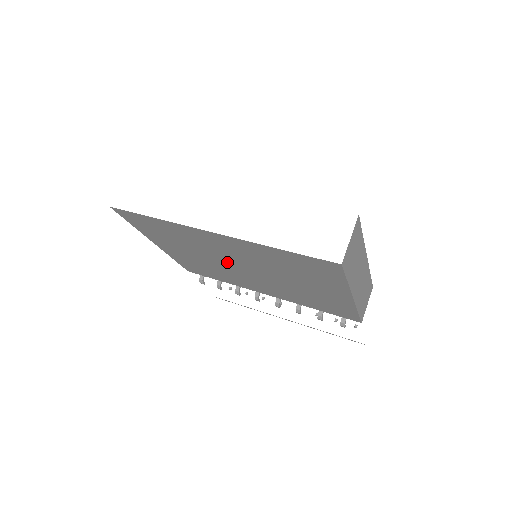
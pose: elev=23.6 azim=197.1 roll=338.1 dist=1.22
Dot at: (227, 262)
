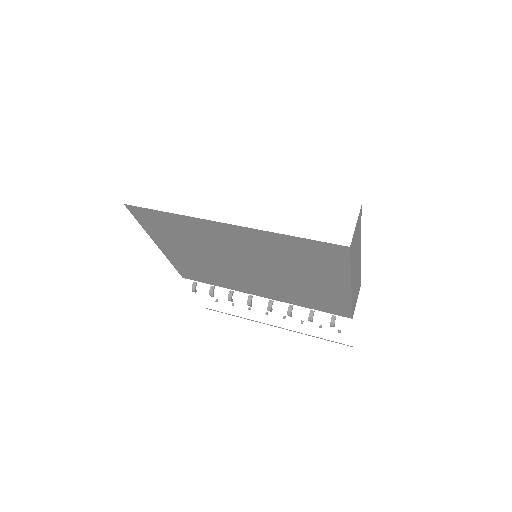
Dot at: (231, 260)
